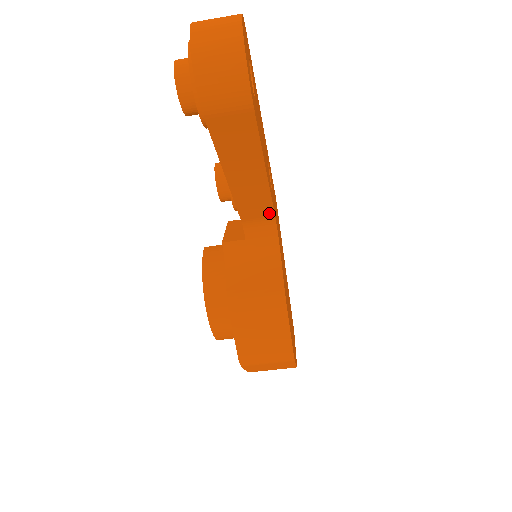
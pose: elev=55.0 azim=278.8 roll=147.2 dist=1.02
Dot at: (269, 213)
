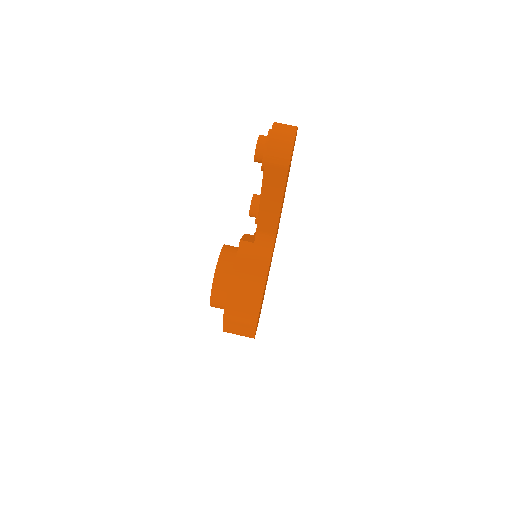
Dot at: (274, 231)
